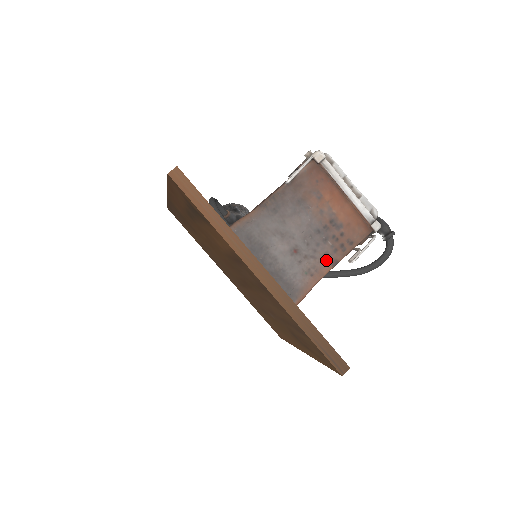
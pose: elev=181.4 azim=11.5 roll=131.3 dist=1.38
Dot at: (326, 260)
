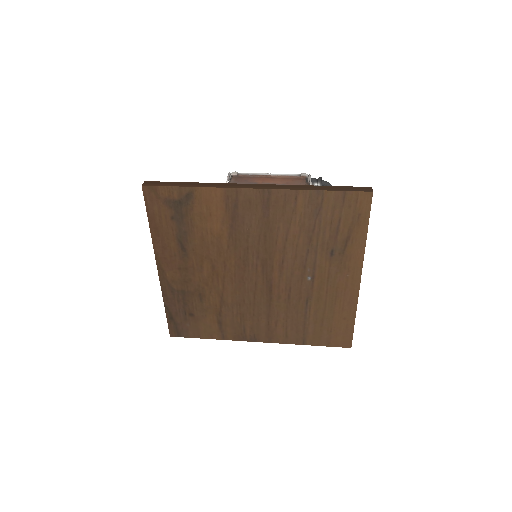
Dot at: occluded
